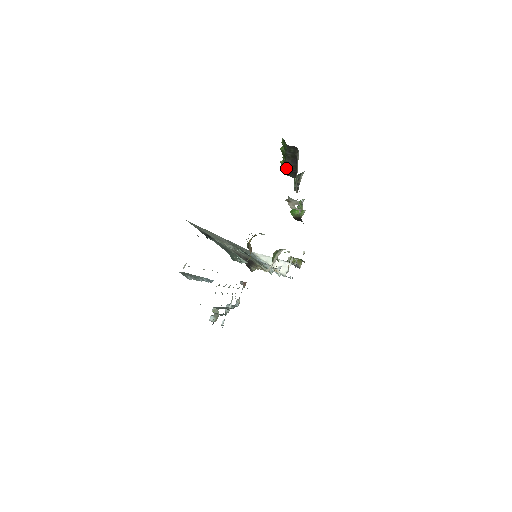
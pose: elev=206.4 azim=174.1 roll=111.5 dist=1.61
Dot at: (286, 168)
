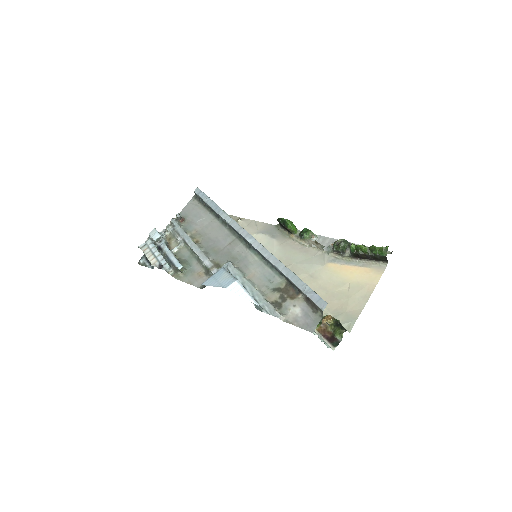
Dot at: (361, 254)
